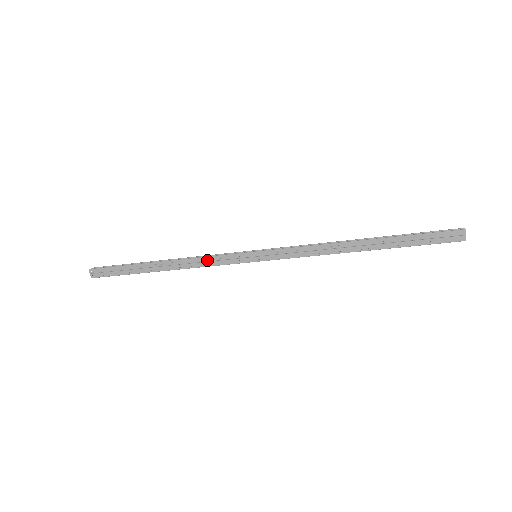
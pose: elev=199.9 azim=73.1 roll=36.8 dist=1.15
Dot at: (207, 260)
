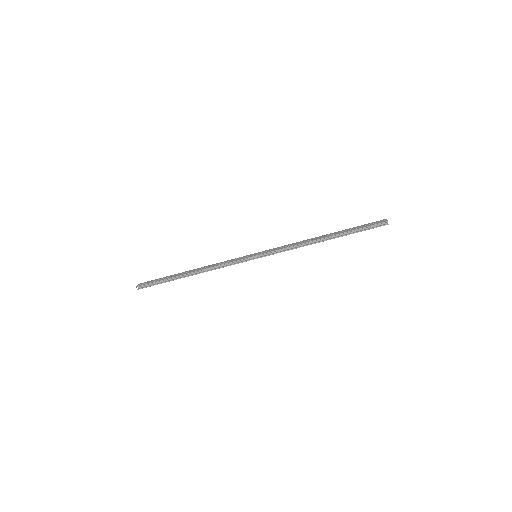
Dot at: (223, 262)
